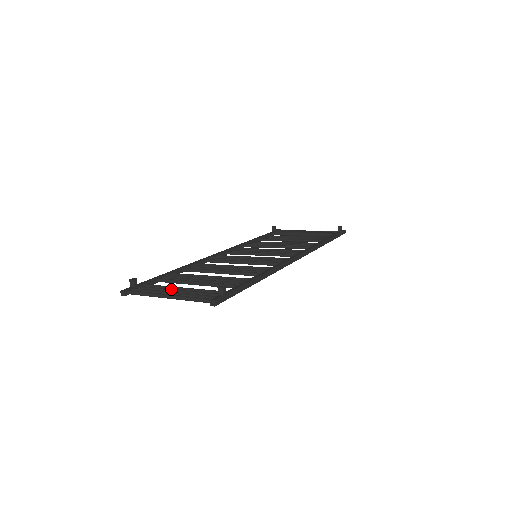
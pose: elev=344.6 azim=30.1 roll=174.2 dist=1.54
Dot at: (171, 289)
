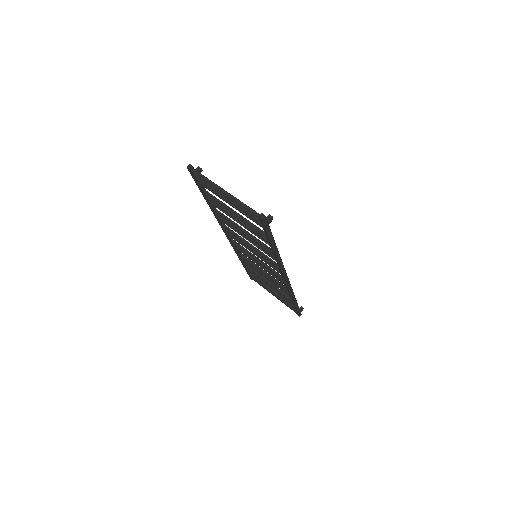
Dot at: occluded
